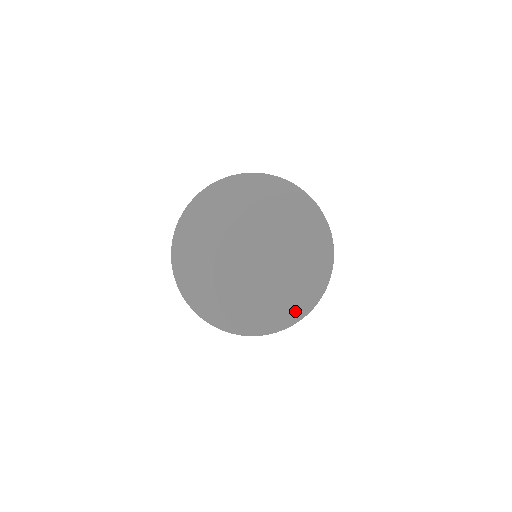
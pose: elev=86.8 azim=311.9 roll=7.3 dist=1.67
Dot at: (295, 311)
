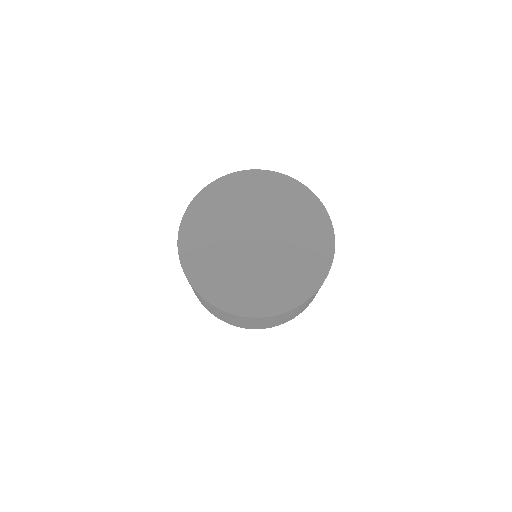
Dot at: (258, 307)
